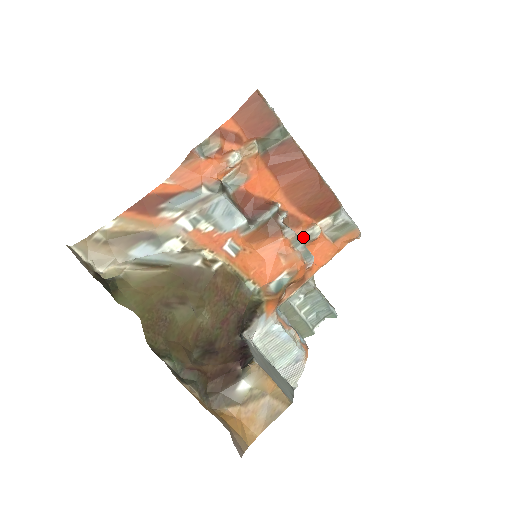
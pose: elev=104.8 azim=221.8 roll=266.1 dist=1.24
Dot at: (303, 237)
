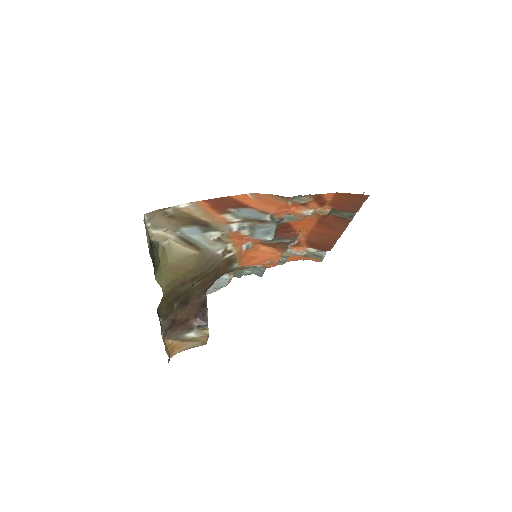
Dot at: (291, 252)
